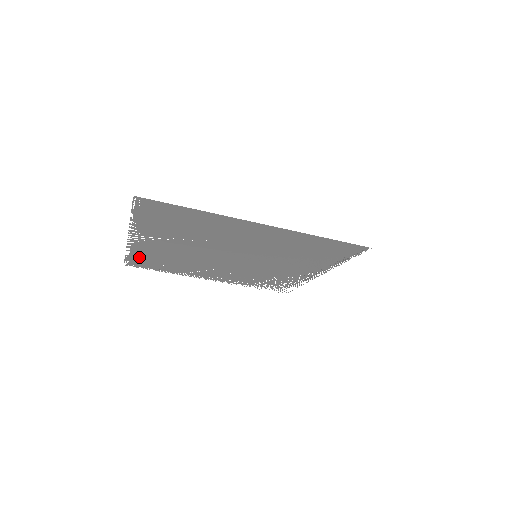
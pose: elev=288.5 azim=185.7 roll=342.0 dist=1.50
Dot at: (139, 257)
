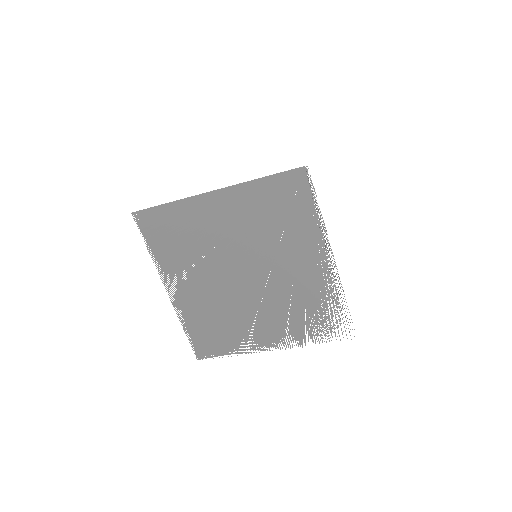
Dot at: (195, 330)
